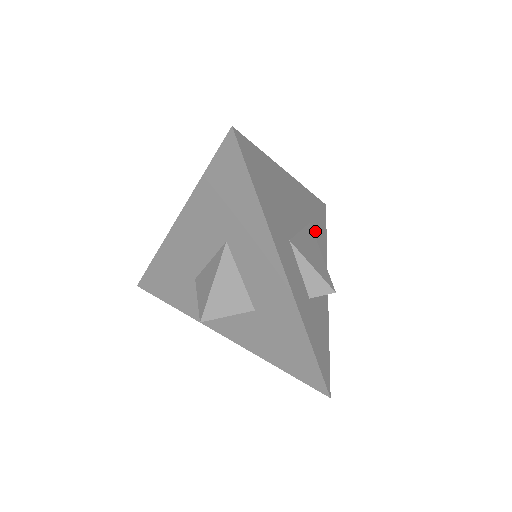
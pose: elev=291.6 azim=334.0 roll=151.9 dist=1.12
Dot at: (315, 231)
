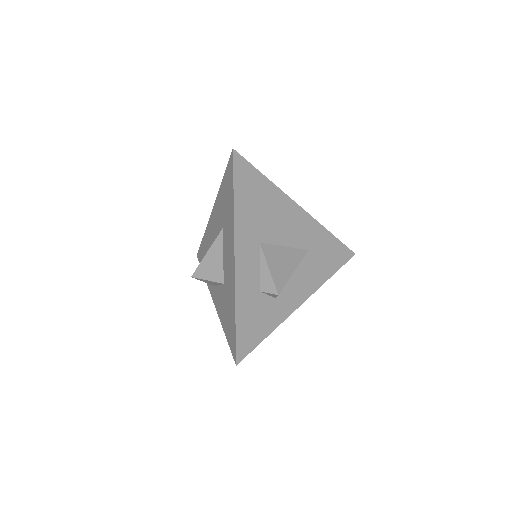
Dot at: (314, 260)
